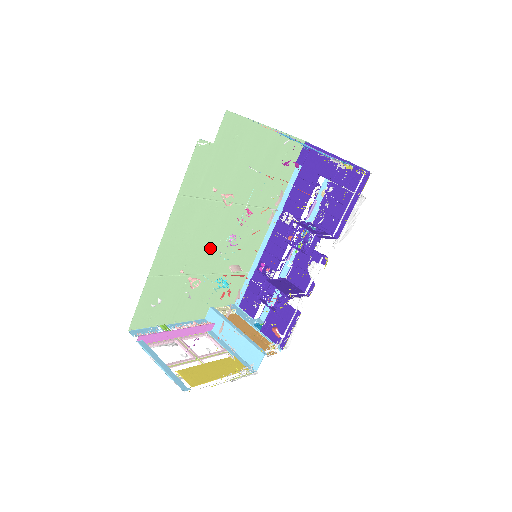
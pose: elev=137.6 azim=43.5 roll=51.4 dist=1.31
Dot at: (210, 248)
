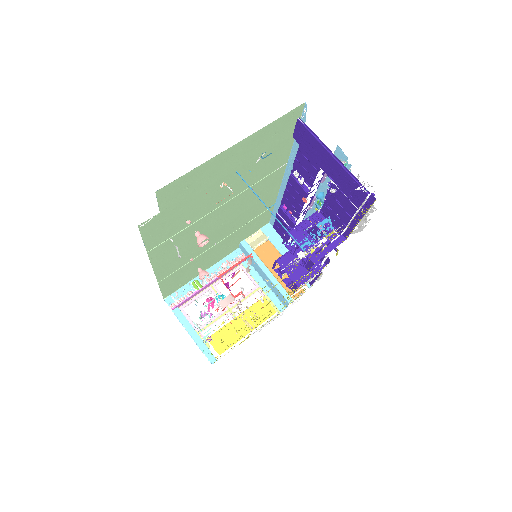
Dot at: (213, 234)
